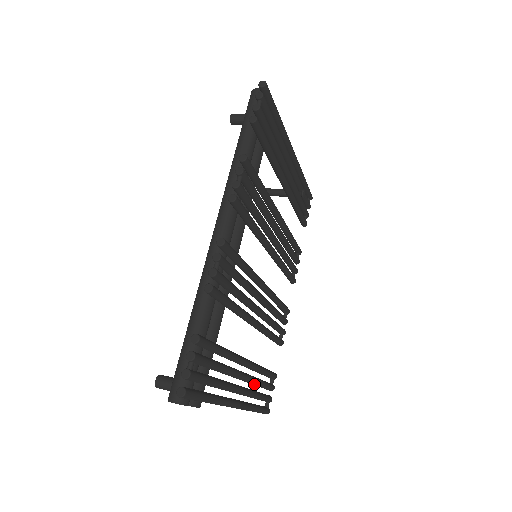
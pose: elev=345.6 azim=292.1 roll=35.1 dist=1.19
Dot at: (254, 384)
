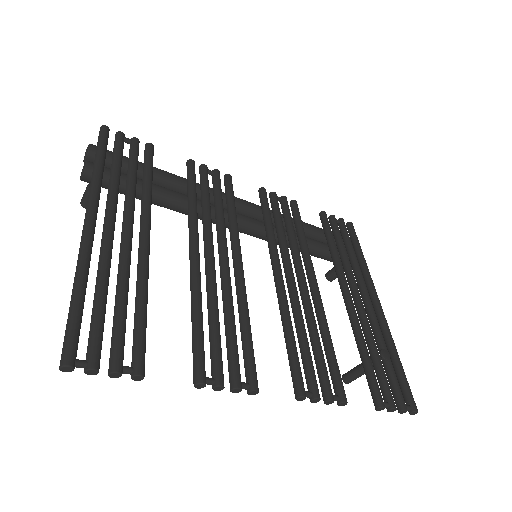
Dot at: (119, 277)
